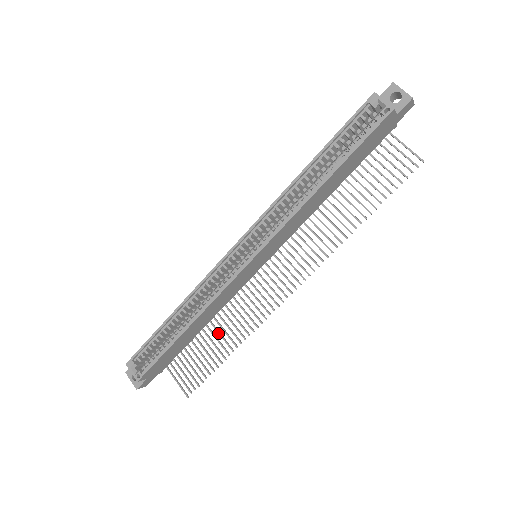
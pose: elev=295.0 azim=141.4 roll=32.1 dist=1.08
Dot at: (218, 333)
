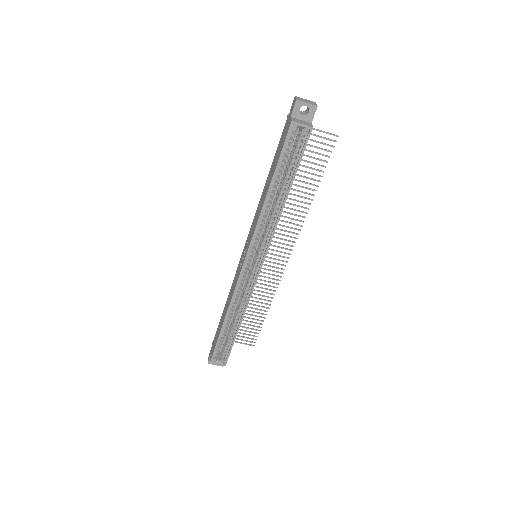
Dot at: occluded
